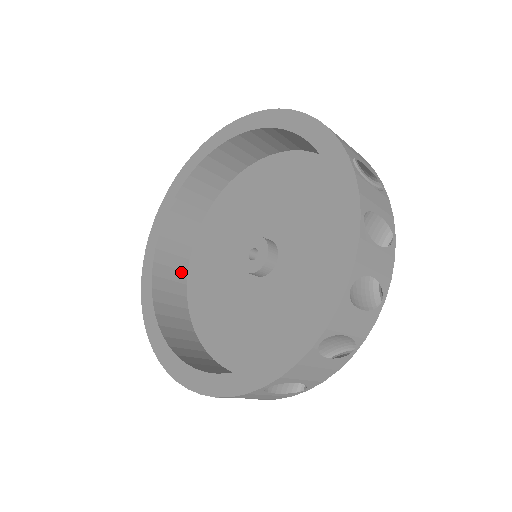
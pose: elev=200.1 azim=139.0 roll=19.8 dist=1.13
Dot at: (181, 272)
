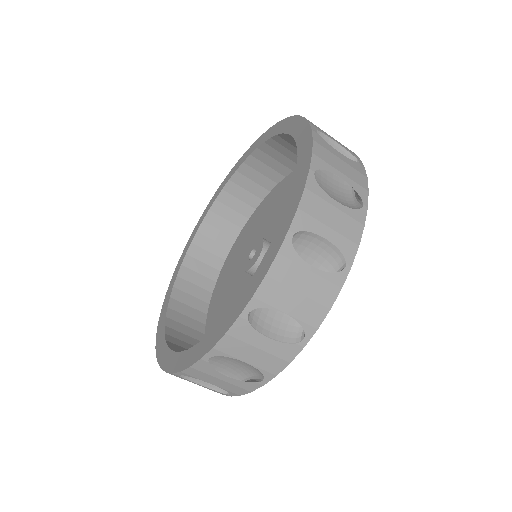
Dot at: occluded
